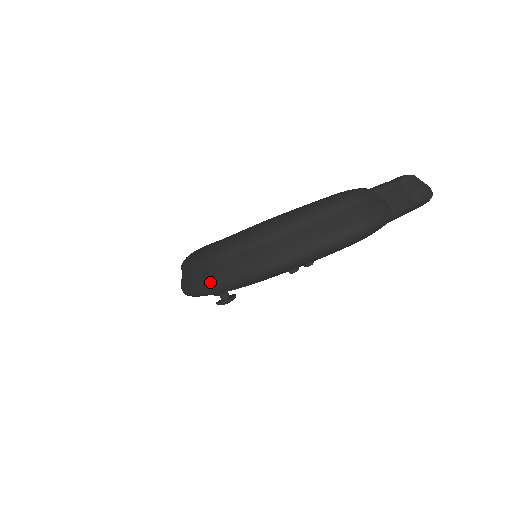
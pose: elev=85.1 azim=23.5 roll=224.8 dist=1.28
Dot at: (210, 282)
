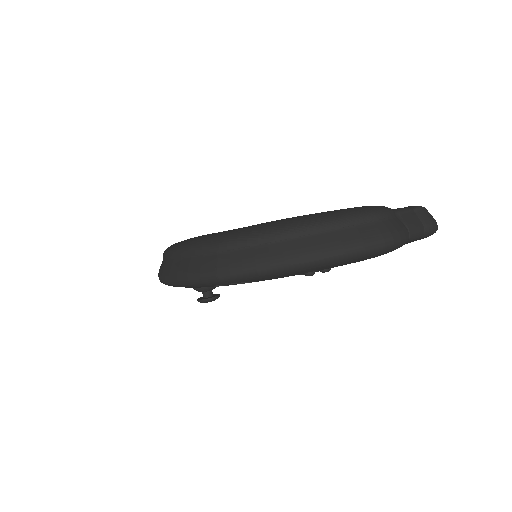
Dot at: (219, 270)
